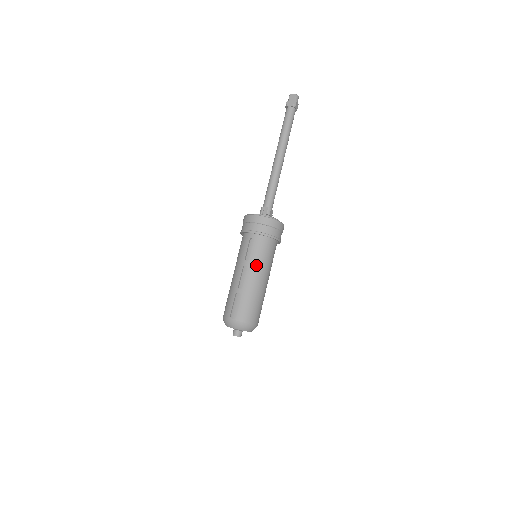
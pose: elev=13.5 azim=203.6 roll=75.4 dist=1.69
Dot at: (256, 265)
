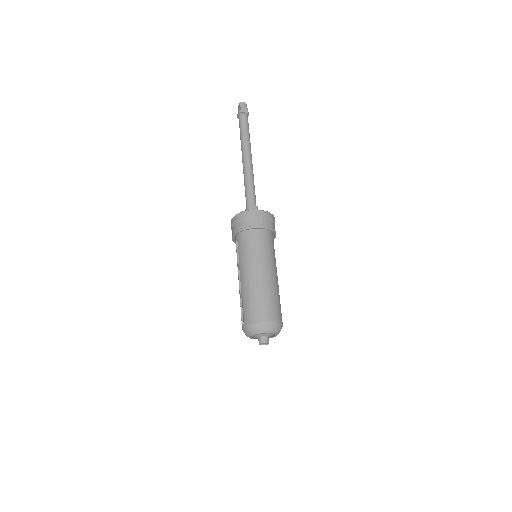
Dot at: (244, 262)
